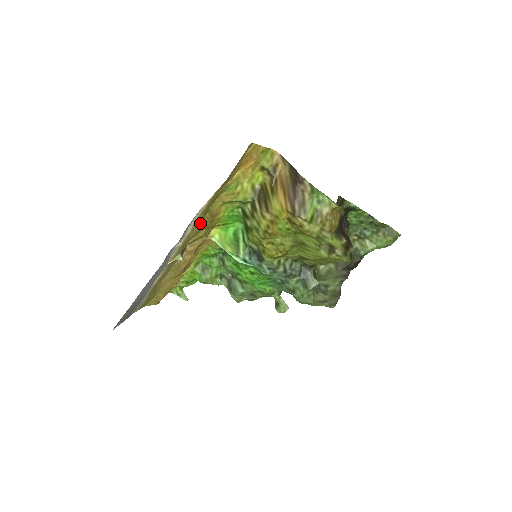
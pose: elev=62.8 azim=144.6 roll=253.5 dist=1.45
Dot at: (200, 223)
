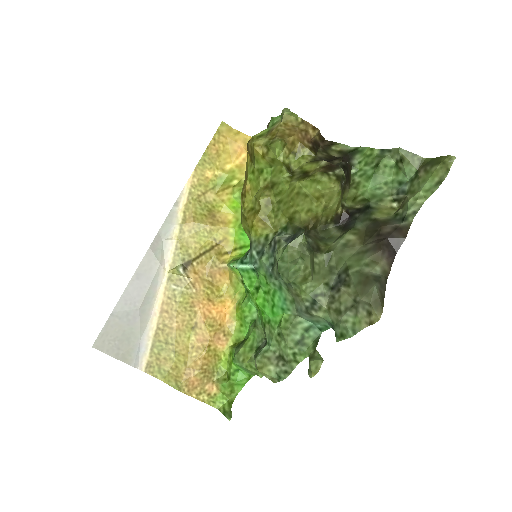
Dot at: (193, 215)
